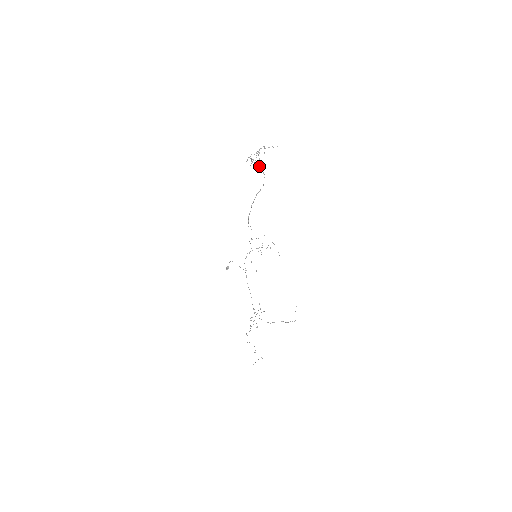
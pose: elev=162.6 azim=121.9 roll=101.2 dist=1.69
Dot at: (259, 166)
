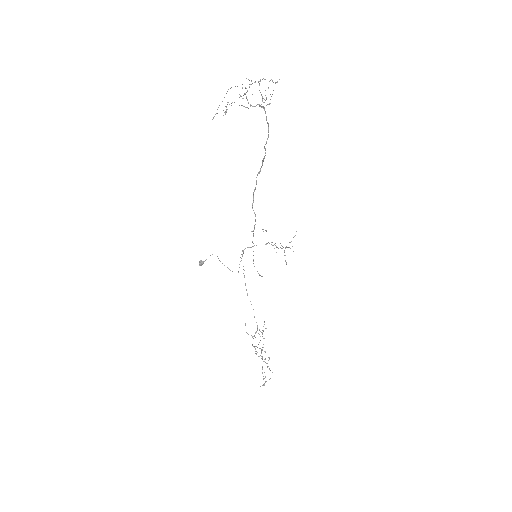
Dot at: (265, 113)
